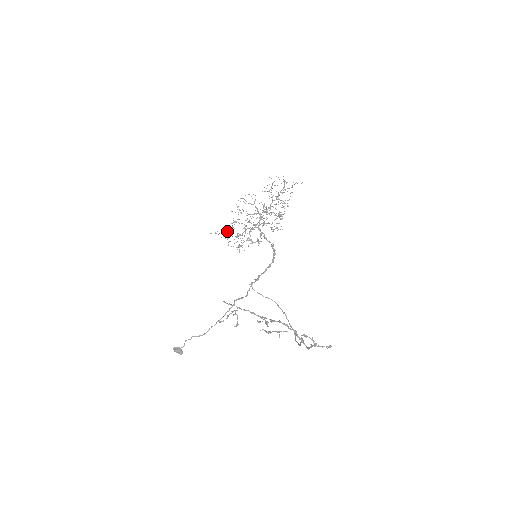
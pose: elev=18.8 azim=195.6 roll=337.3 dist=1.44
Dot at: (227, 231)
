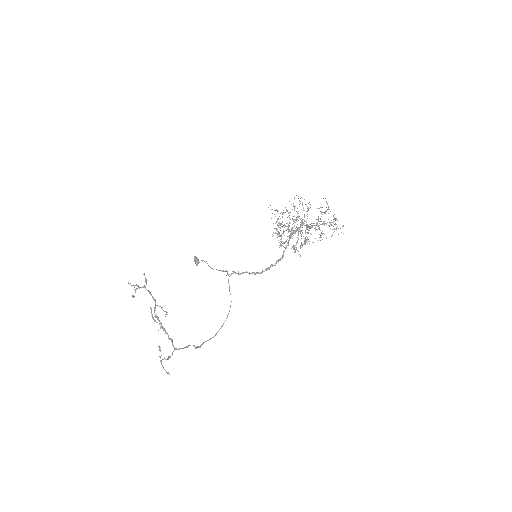
Dot at: occluded
